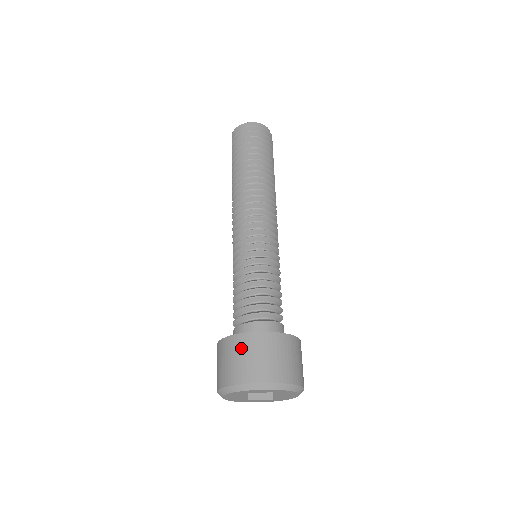
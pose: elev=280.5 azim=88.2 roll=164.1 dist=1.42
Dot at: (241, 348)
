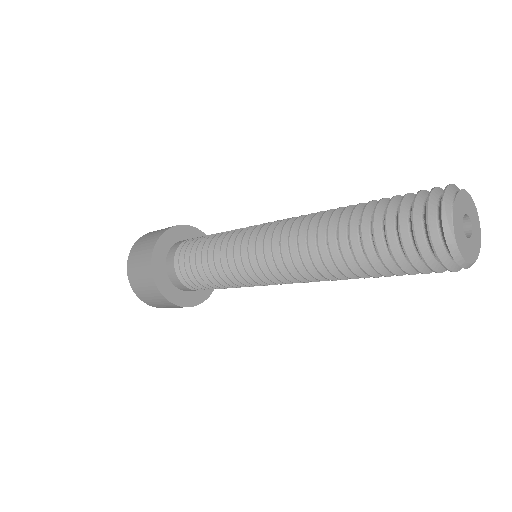
Dot at: (152, 293)
